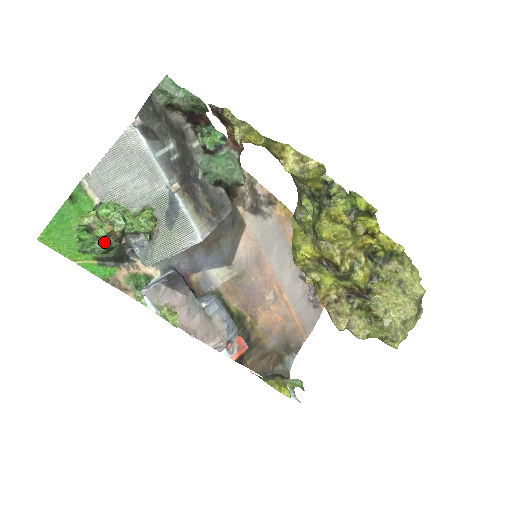
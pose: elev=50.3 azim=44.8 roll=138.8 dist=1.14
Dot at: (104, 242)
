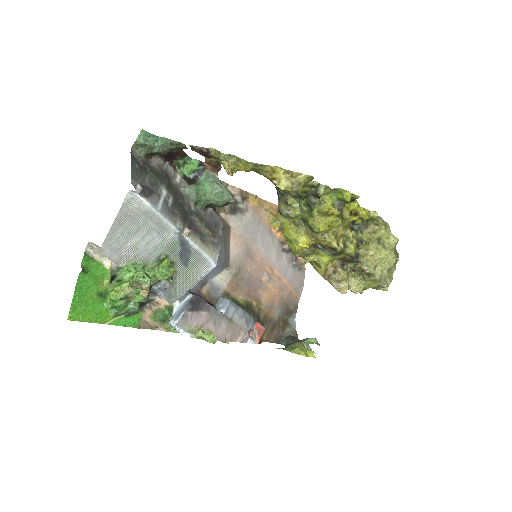
Dot at: occluded
